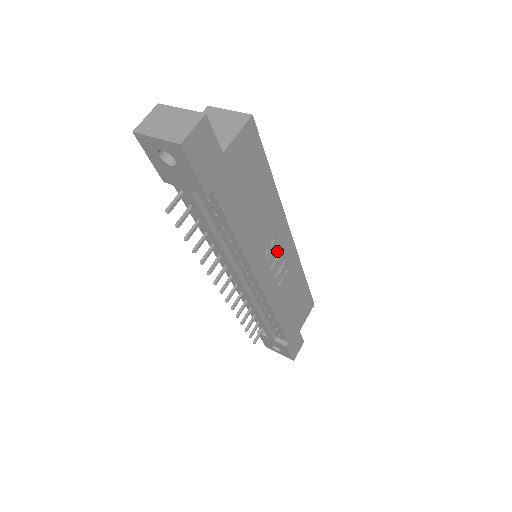
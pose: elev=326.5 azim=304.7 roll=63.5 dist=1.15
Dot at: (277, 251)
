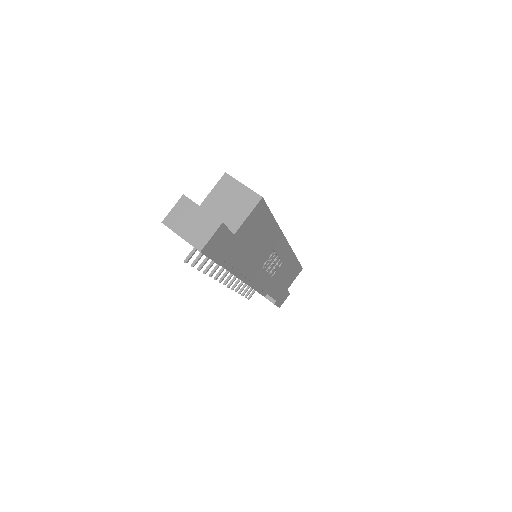
Dot at: (274, 258)
